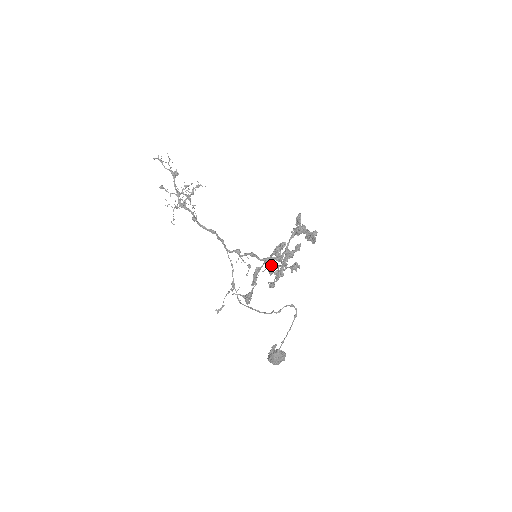
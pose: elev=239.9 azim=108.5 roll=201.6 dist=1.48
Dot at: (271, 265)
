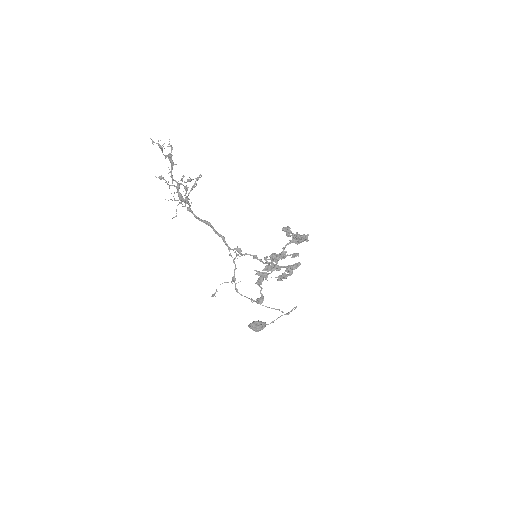
Dot at: (284, 277)
